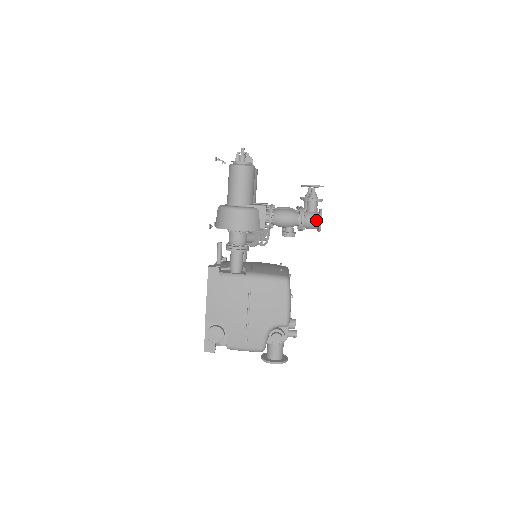
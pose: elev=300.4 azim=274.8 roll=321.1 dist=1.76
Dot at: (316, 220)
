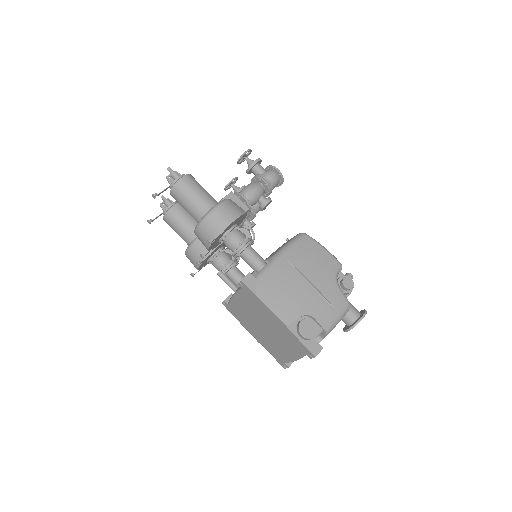
Dot at: (273, 173)
